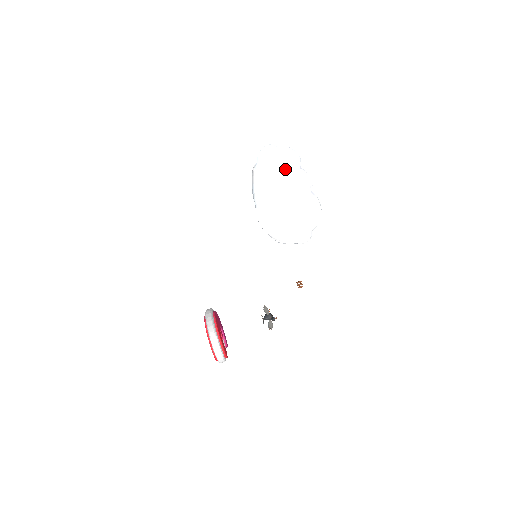
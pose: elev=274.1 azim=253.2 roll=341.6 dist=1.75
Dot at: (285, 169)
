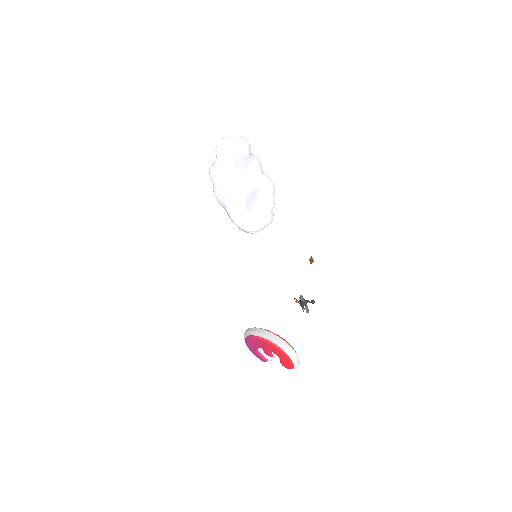
Dot at: (243, 159)
